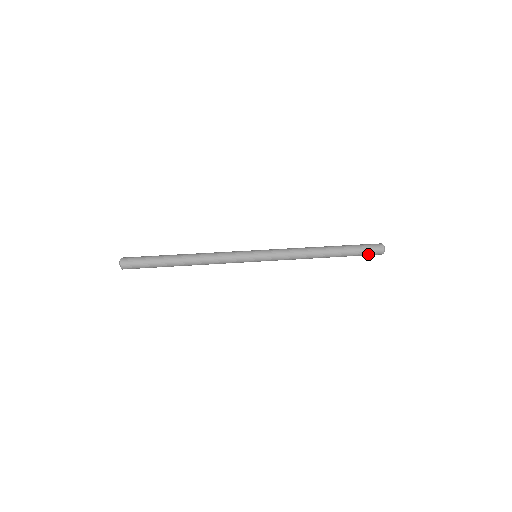
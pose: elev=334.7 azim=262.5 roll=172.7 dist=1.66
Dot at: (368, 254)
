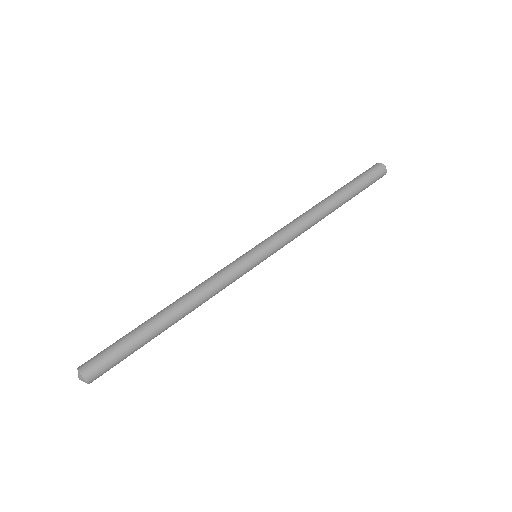
Dot at: (372, 180)
